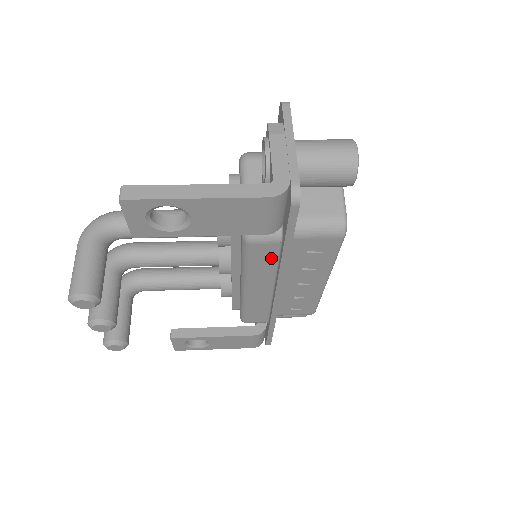
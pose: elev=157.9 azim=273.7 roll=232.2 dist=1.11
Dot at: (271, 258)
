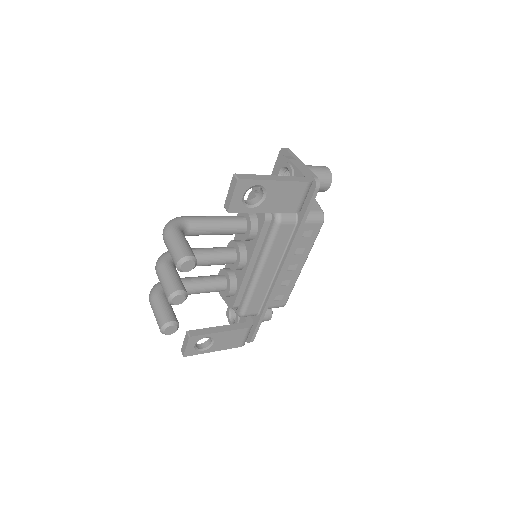
Dot at: (286, 239)
